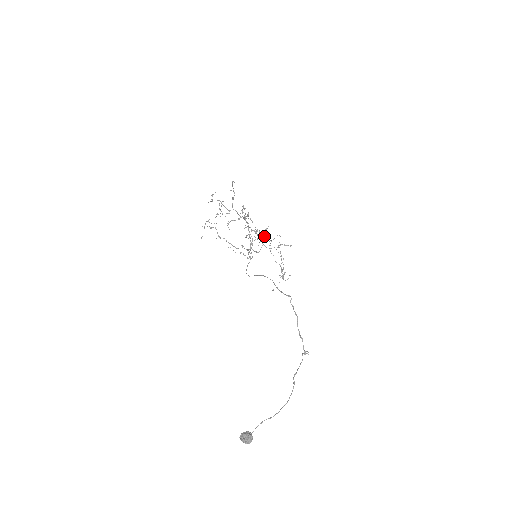
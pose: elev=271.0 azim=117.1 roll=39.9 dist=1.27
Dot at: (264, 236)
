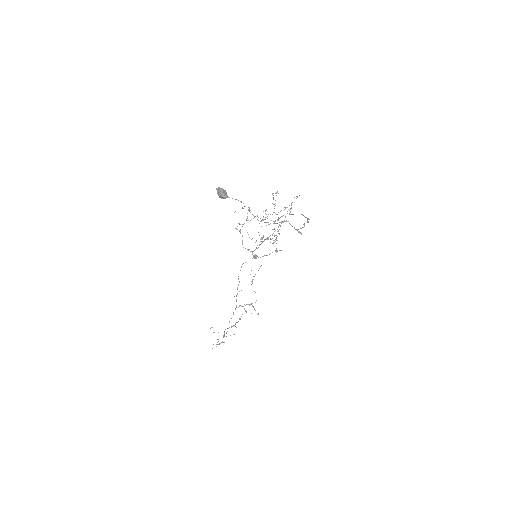
Dot at: (275, 251)
